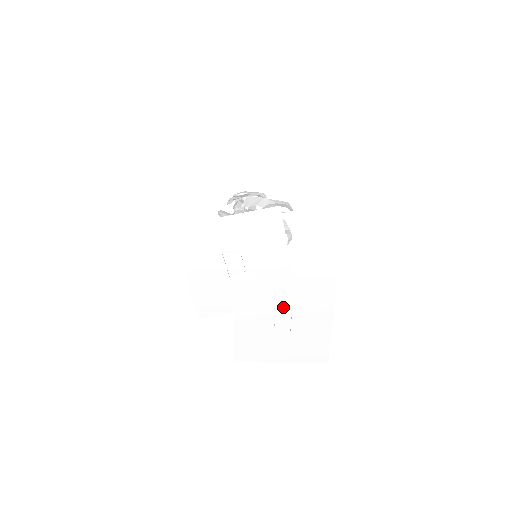
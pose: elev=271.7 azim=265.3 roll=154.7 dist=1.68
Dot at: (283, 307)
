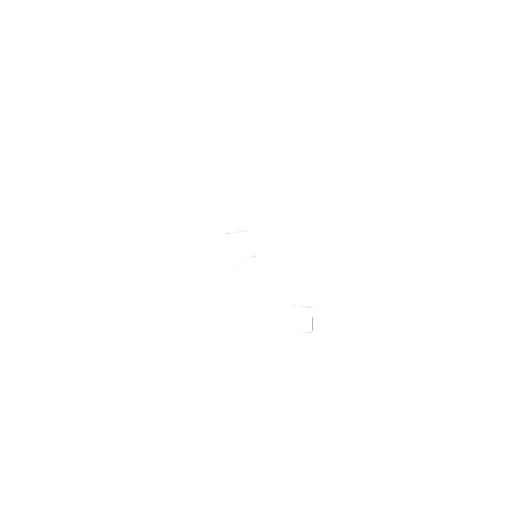
Dot at: (302, 300)
